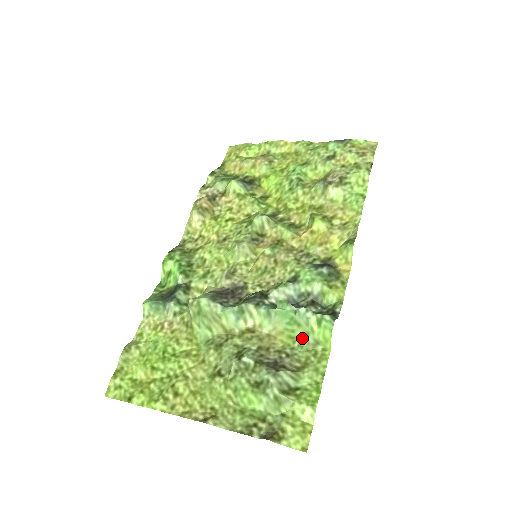
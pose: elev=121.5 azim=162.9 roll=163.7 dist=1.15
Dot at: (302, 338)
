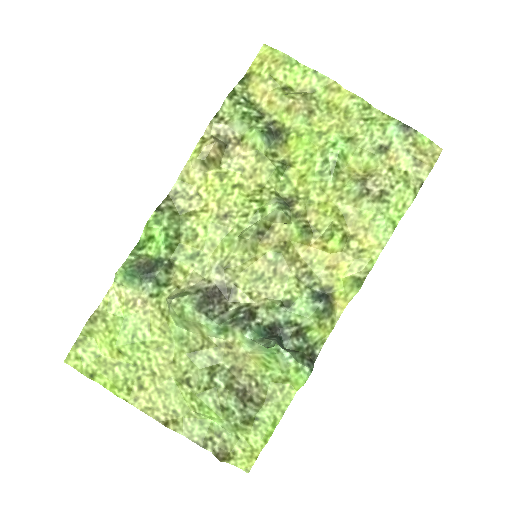
Dot at: (275, 371)
